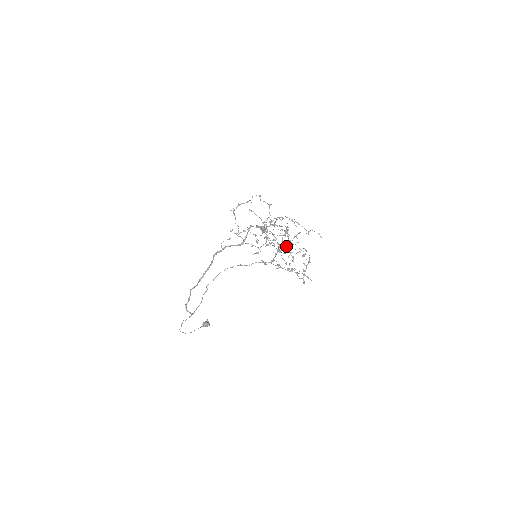
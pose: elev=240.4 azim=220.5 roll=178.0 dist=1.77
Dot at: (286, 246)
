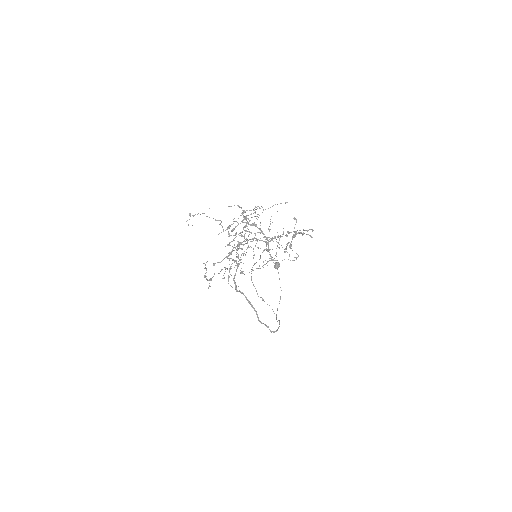
Dot at: occluded
